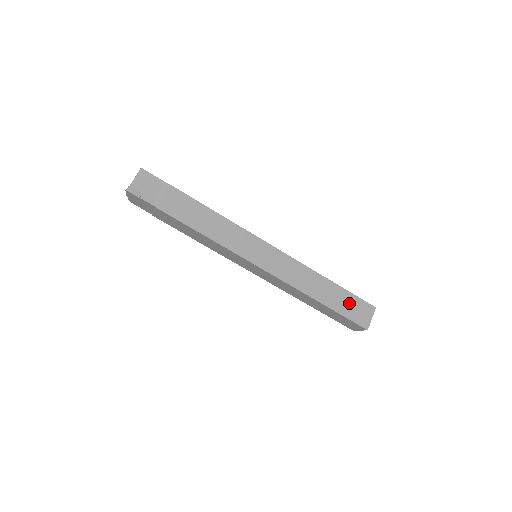
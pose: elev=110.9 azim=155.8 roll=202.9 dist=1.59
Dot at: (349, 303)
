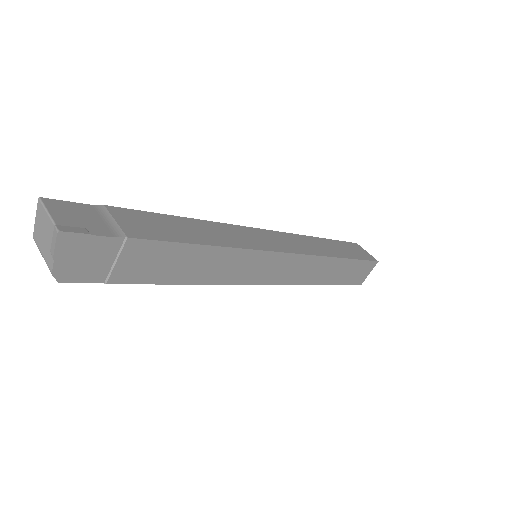
Dot at: (348, 248)
